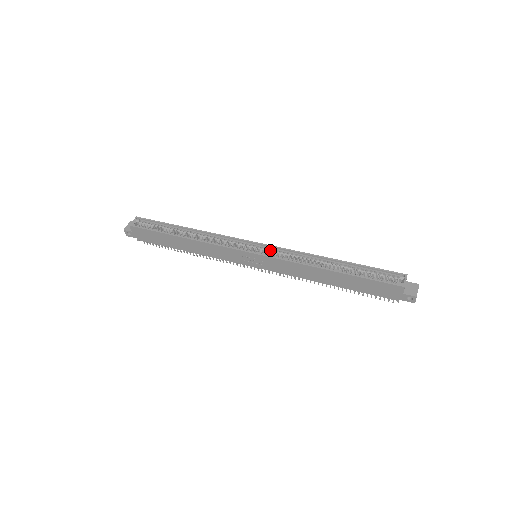
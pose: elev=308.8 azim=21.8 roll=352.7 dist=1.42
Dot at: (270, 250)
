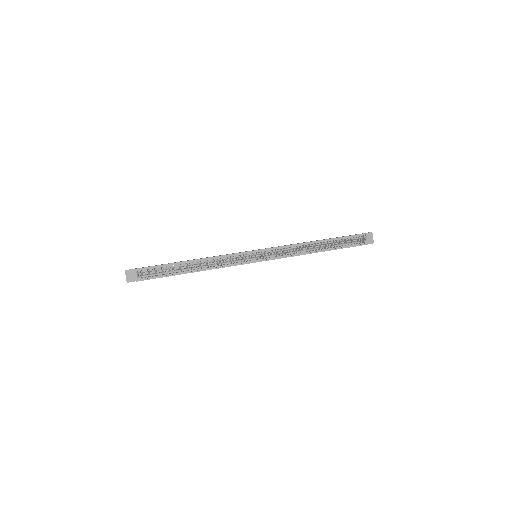
Dot at: (270, 252)
